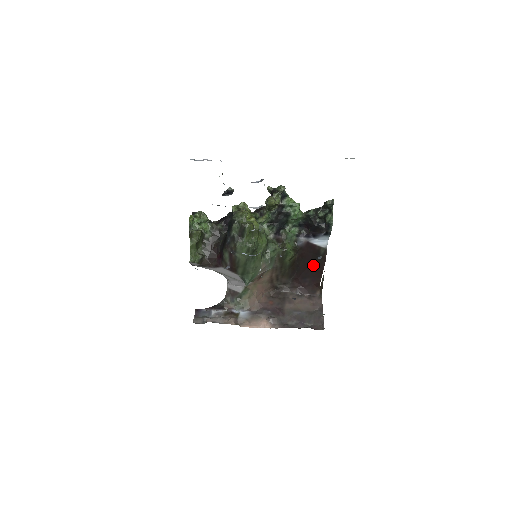
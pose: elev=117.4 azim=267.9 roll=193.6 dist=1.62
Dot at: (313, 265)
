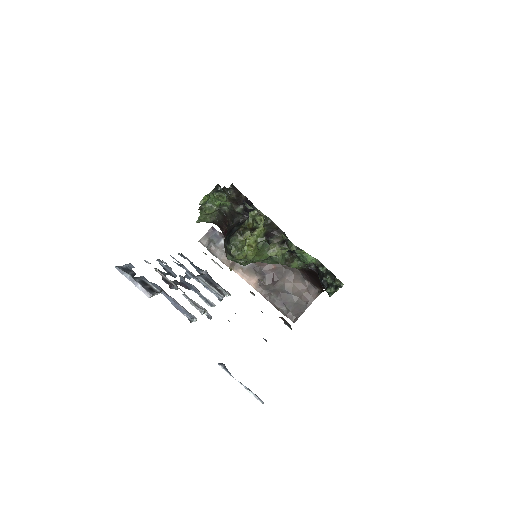
Dot at: occluded
